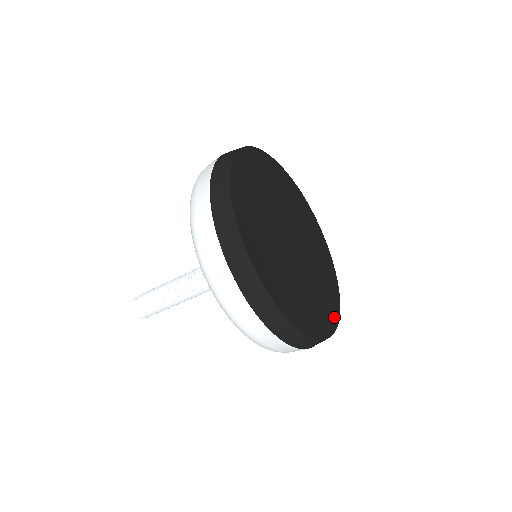
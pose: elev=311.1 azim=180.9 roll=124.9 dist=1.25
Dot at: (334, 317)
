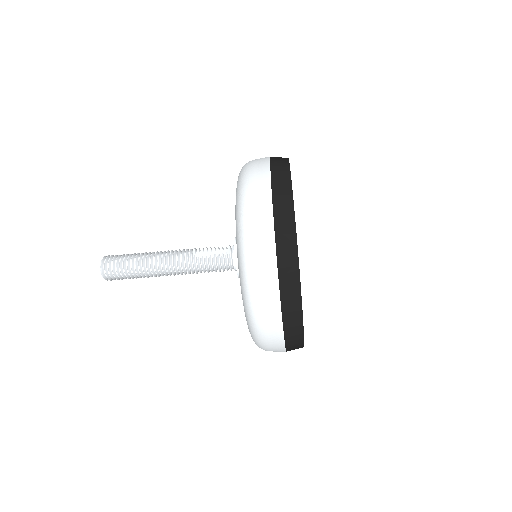
Dot at: occluded
